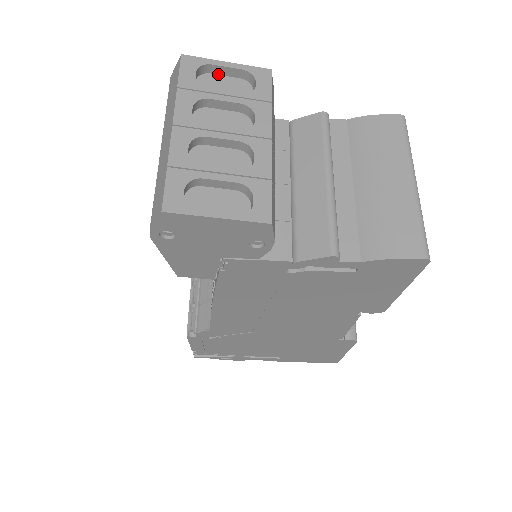
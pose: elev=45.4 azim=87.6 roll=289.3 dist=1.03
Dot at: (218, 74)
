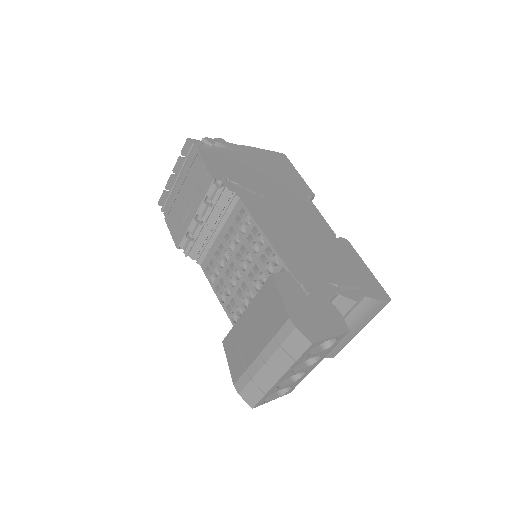
Dot at: (322, 335)
